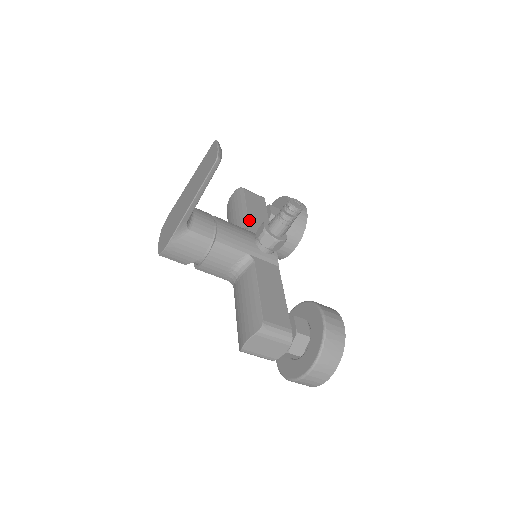
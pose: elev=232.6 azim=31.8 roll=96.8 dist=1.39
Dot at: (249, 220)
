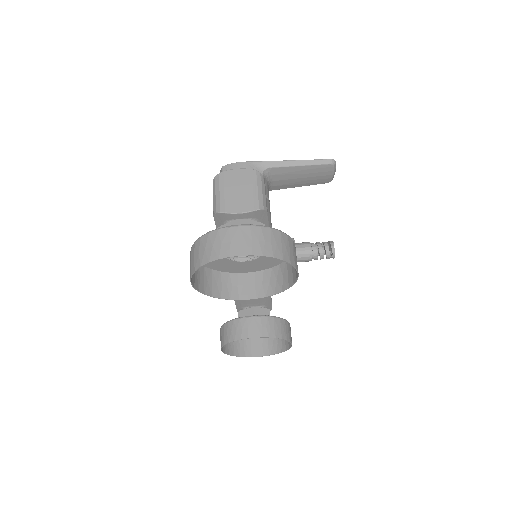
Dot at: occluded
